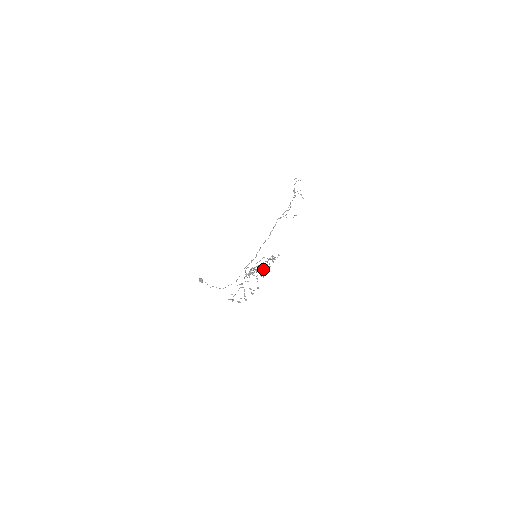
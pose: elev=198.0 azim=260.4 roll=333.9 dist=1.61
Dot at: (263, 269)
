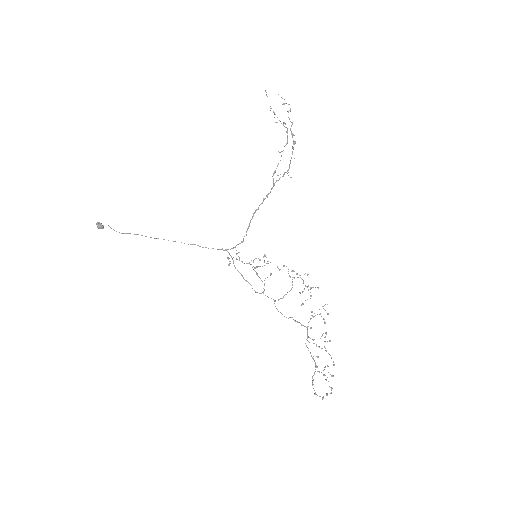
Dot at: occluded
